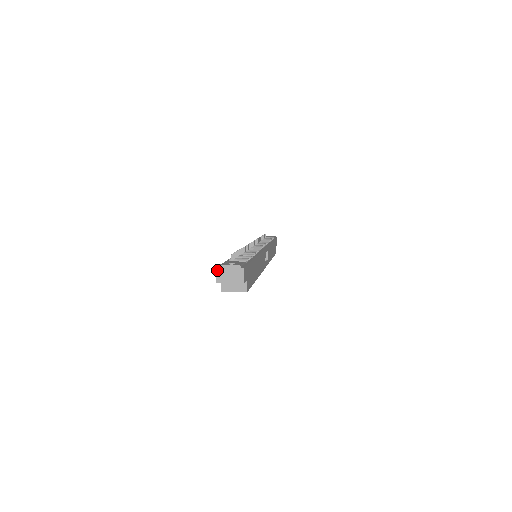
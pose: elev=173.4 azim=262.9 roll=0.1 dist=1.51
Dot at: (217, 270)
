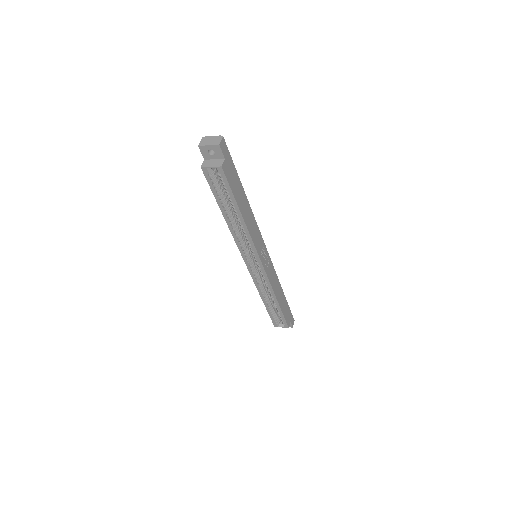
Dot at: (202, 139)
